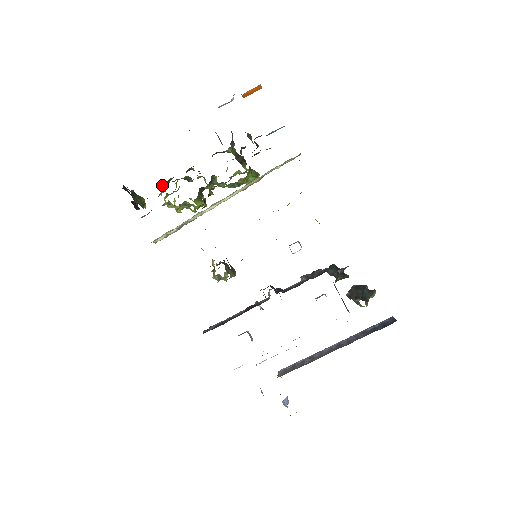
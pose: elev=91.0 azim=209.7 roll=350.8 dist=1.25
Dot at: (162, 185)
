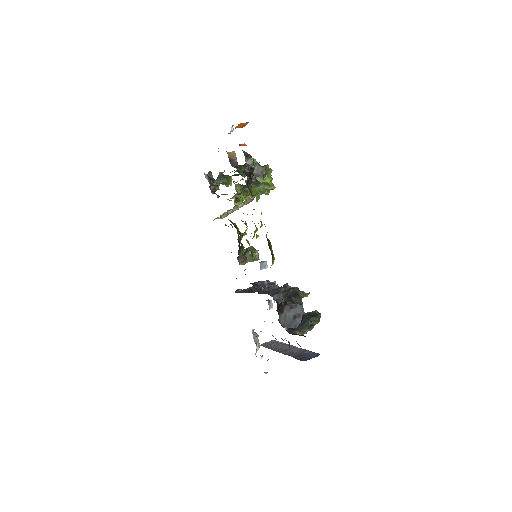
Dot at: occluded
